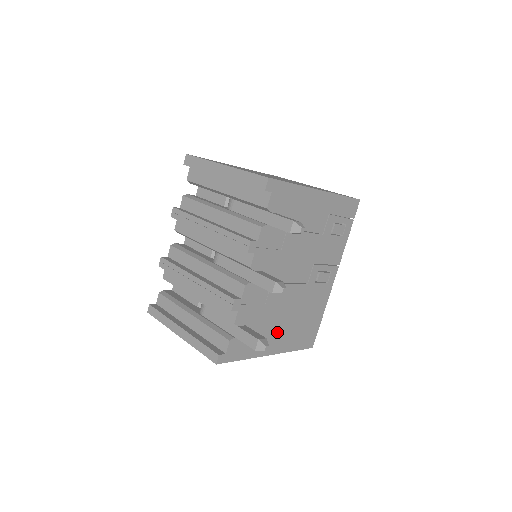
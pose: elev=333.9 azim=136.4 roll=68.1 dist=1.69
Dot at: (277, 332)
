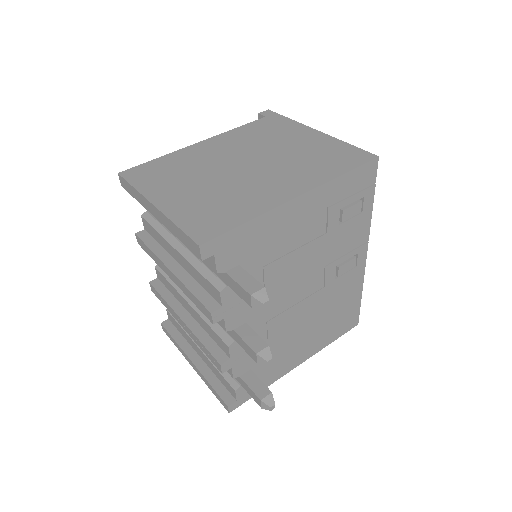
Dot at: (299, 346)
